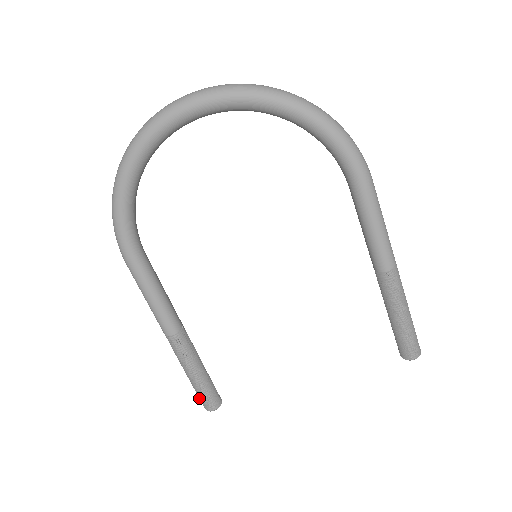
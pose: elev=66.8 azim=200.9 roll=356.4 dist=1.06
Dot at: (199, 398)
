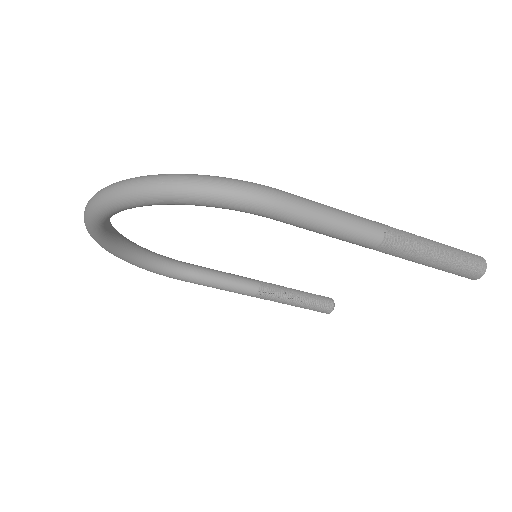
Dot at: occluded
